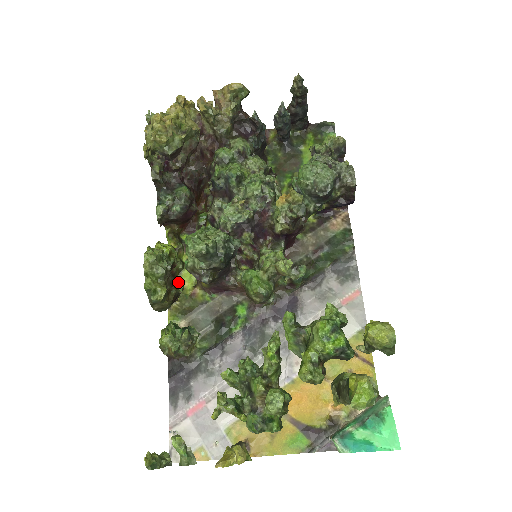
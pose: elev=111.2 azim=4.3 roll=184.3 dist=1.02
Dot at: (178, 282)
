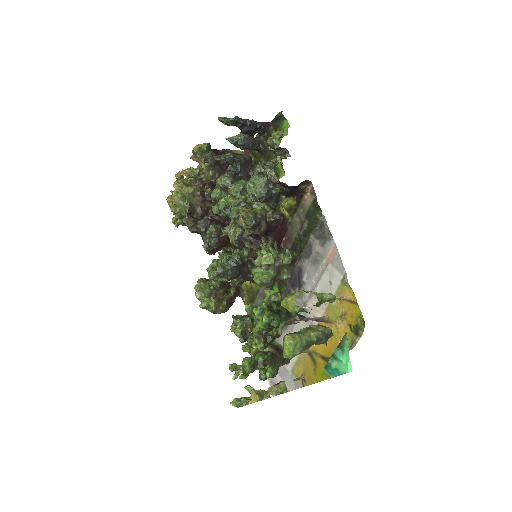
Dot at: (233, 287)
